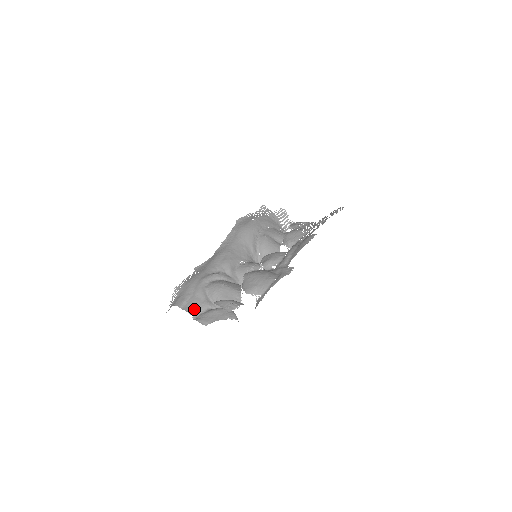
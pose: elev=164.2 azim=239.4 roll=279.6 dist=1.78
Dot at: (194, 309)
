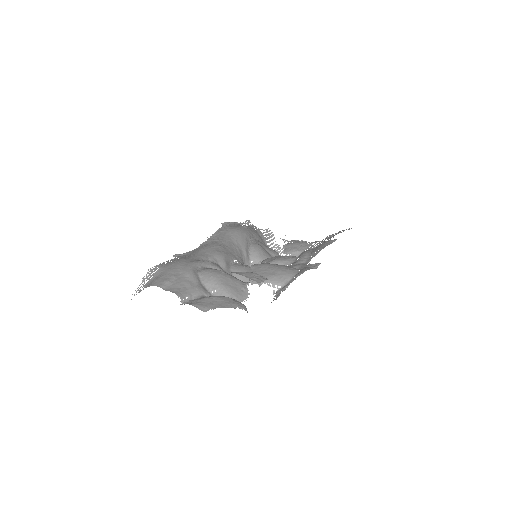
Dot at: (184, 291)
